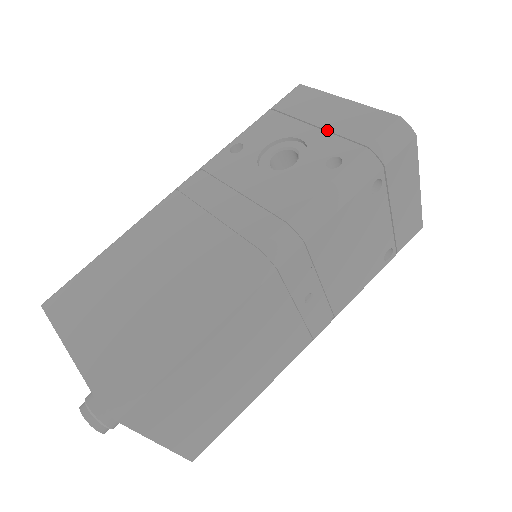
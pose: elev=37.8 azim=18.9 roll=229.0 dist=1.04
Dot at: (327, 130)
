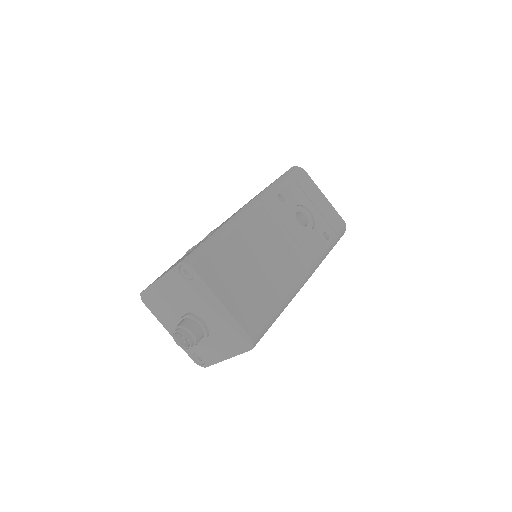
Dot at: (321, 213)
